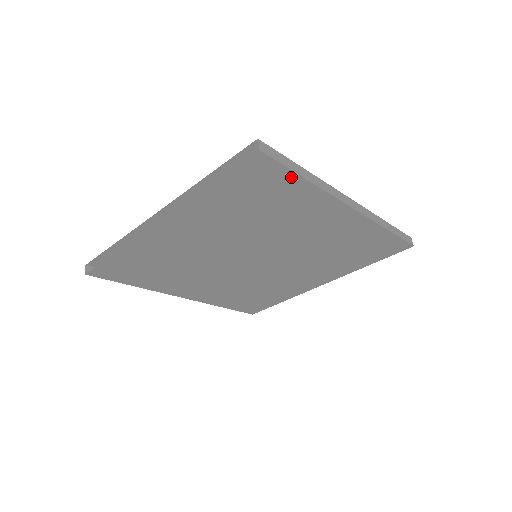
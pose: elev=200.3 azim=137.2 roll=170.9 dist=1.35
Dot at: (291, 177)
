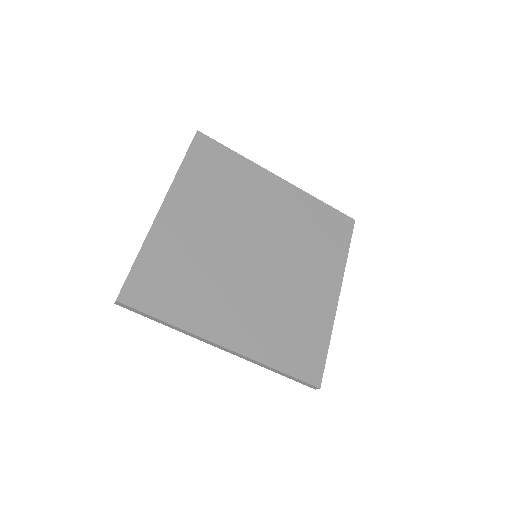
Dot at: (226, 151)
